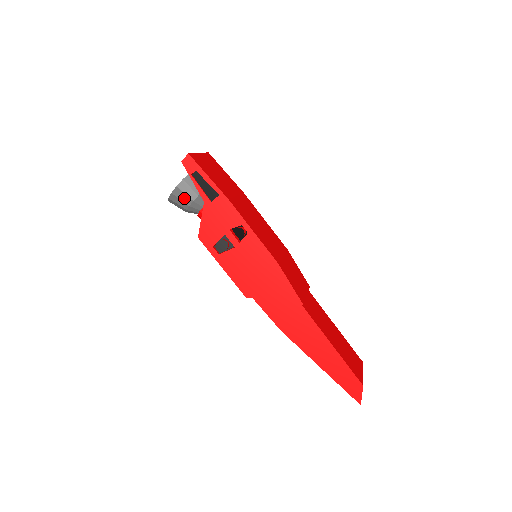
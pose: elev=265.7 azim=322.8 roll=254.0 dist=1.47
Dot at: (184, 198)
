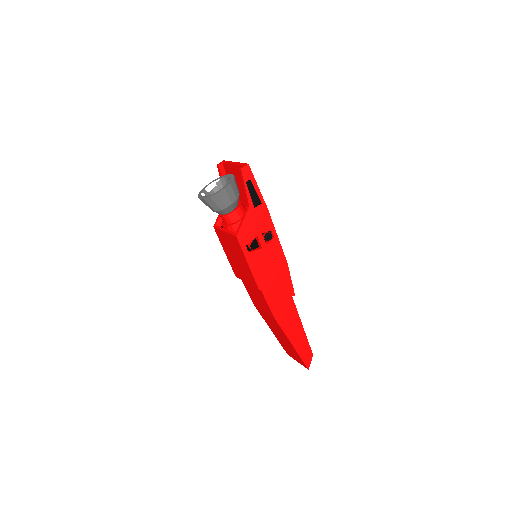
Dot at: (226, 200)
